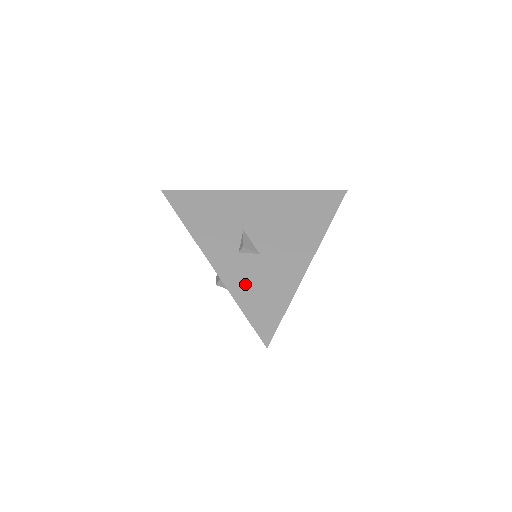
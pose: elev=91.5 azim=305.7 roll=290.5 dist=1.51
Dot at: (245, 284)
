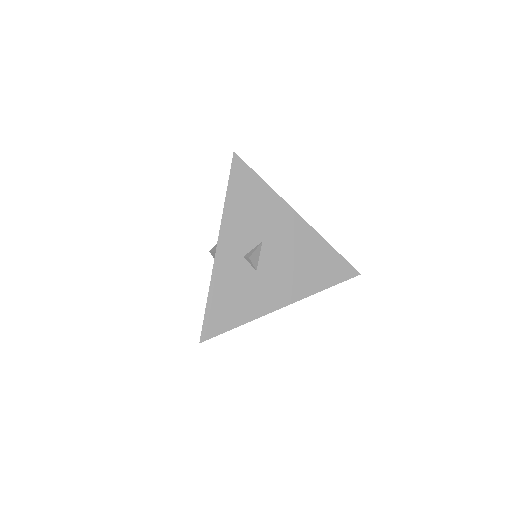
Dot at: (226, 285)
